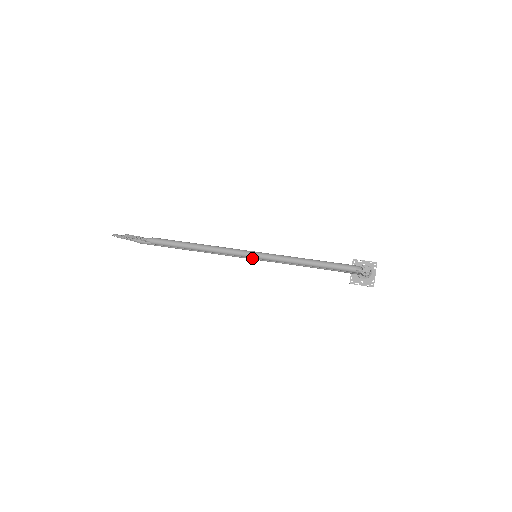
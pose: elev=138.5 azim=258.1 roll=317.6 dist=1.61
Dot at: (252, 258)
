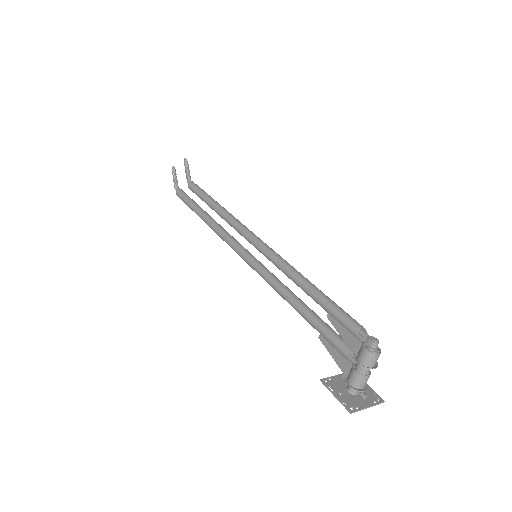
Dot at: (249, 257)
